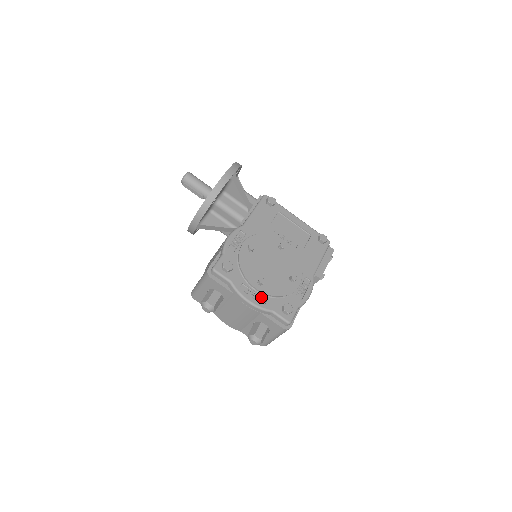
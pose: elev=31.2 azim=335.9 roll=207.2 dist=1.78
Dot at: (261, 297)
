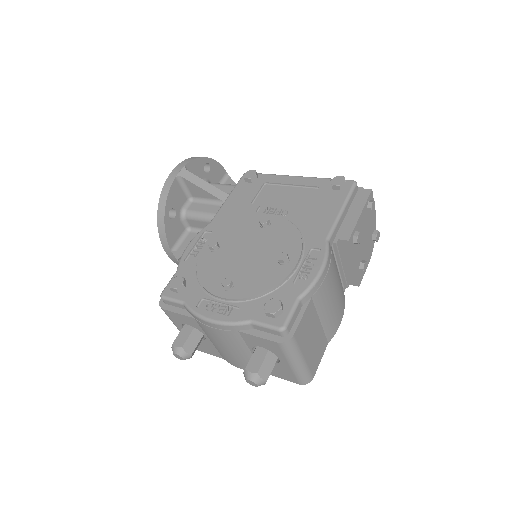
Dot at: (230, 307)
